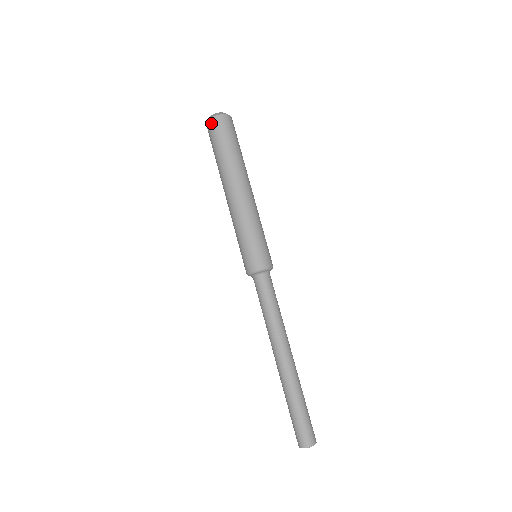
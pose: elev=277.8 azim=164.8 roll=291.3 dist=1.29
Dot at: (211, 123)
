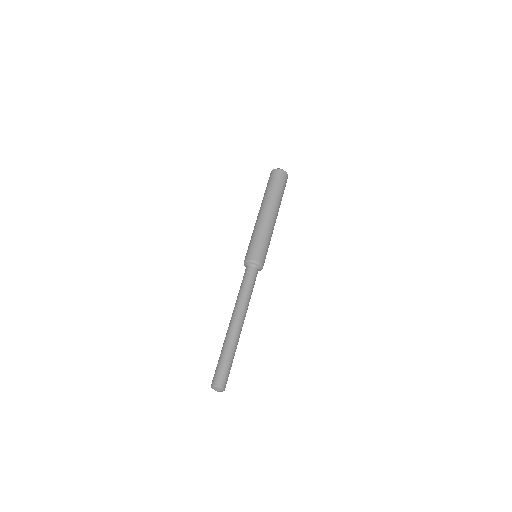
Dot at: (276, 171)
